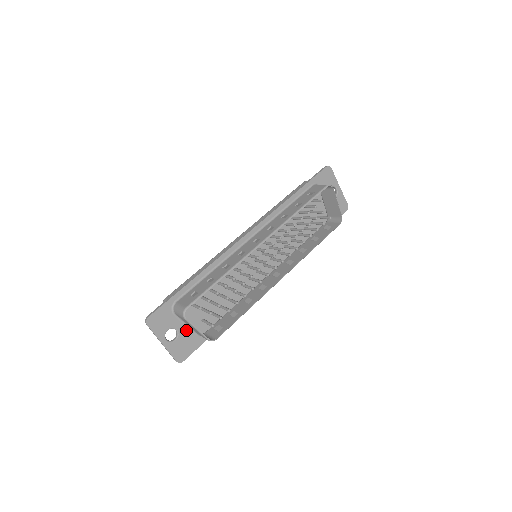
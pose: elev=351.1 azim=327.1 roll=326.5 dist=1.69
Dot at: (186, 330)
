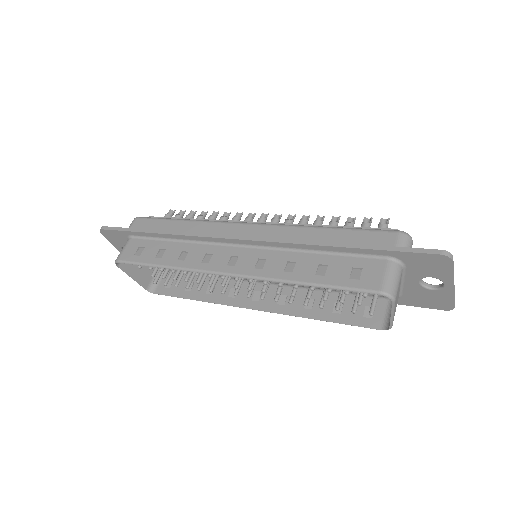
Dot at: occluded
